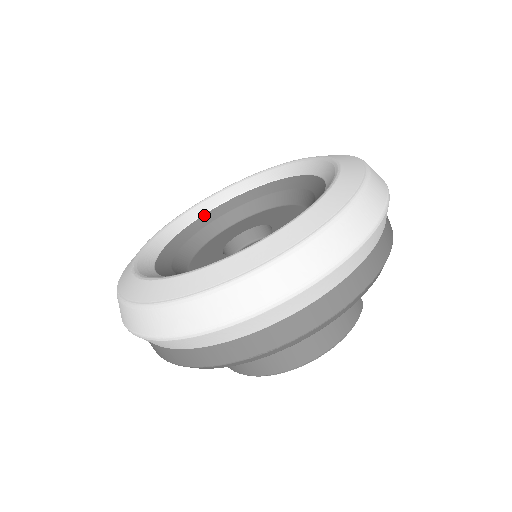
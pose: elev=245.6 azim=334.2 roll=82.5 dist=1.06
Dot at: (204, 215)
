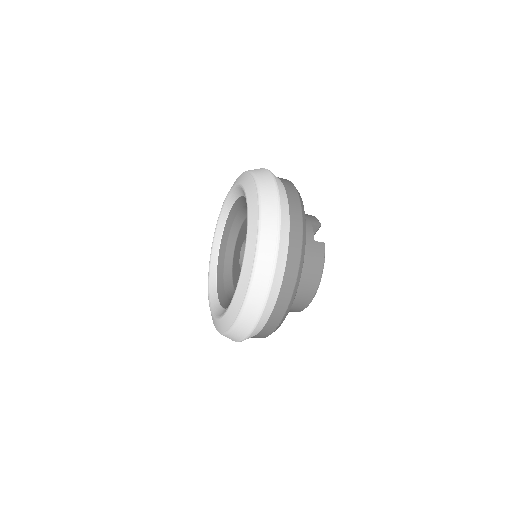
Dot at: (222, 239)
